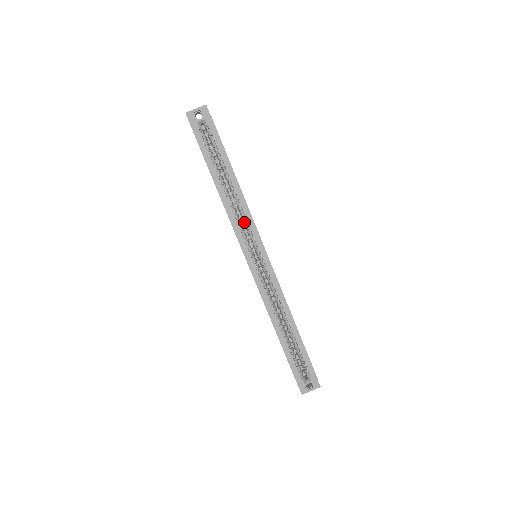
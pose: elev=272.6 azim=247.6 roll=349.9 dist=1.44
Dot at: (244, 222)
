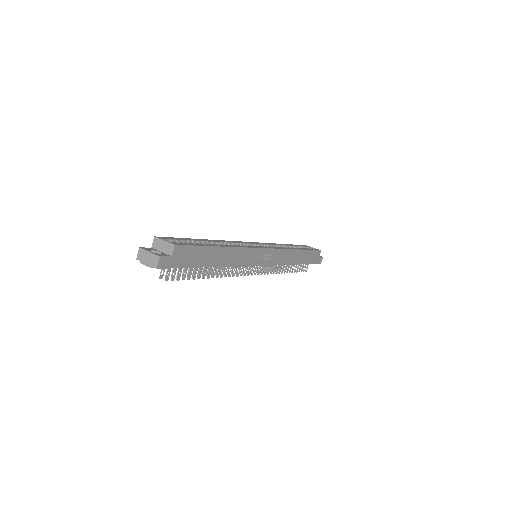
Dot at: occluded
